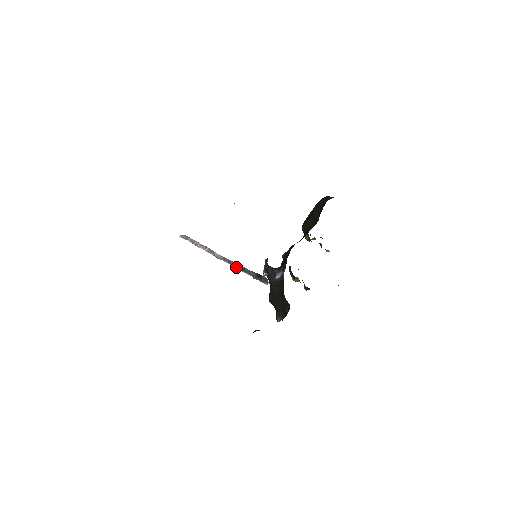
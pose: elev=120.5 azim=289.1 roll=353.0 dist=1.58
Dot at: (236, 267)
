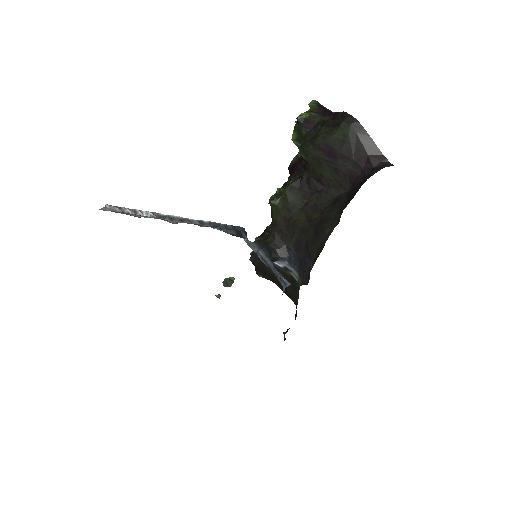
Dot at: occluded
